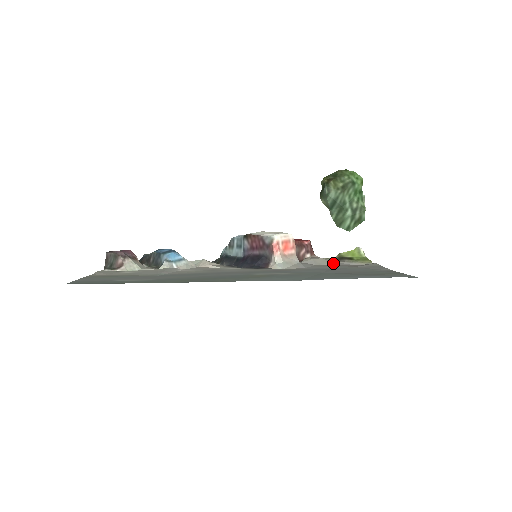
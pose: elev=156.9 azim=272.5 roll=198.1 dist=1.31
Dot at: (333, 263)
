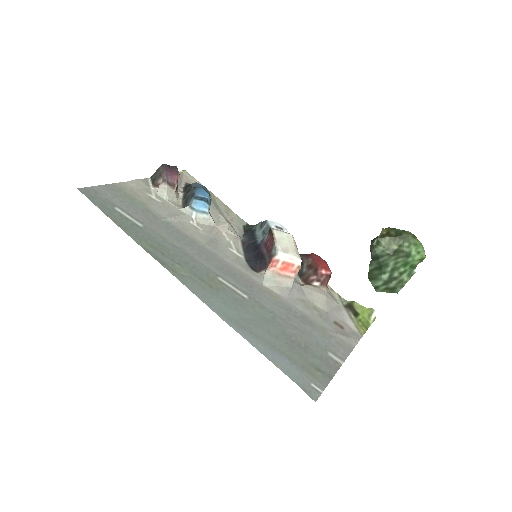
Dot at: (329, 308)
